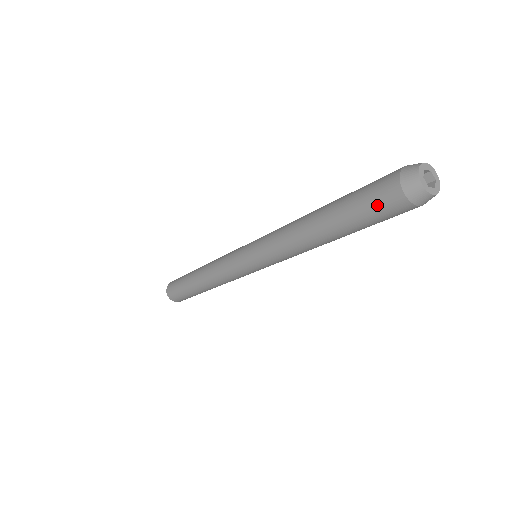
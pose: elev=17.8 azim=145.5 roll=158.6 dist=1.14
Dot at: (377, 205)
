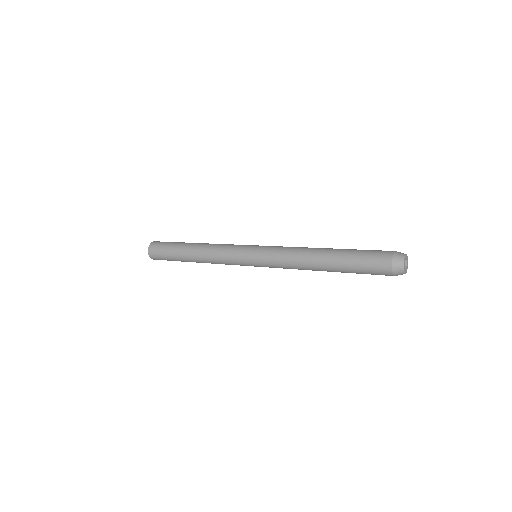
Dot at: (372, 265)
